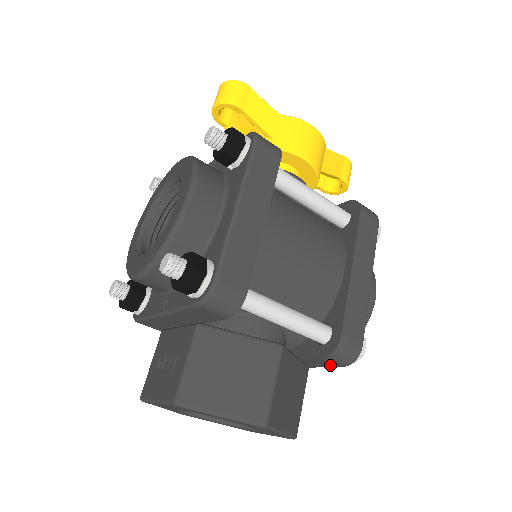
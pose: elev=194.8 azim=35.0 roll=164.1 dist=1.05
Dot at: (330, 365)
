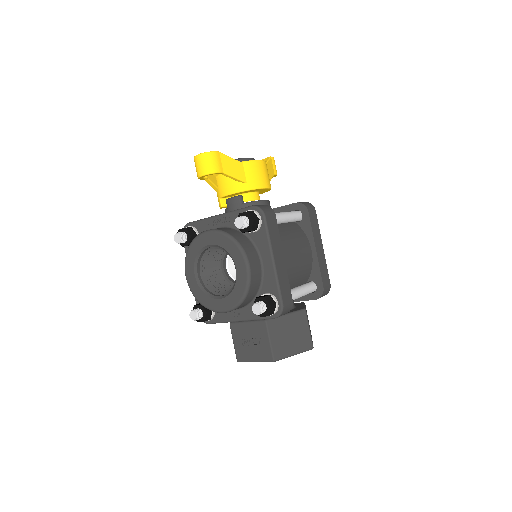
Dot at: occluded
